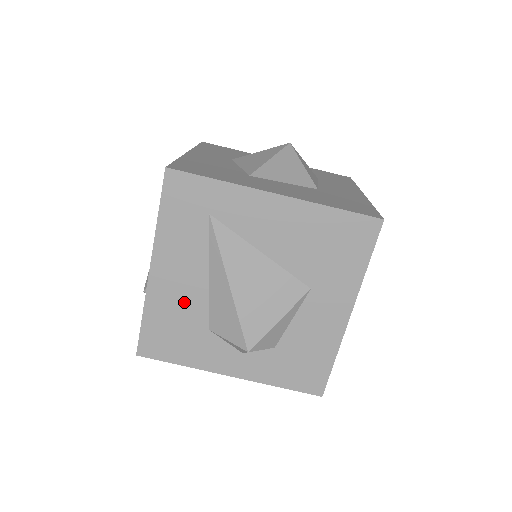
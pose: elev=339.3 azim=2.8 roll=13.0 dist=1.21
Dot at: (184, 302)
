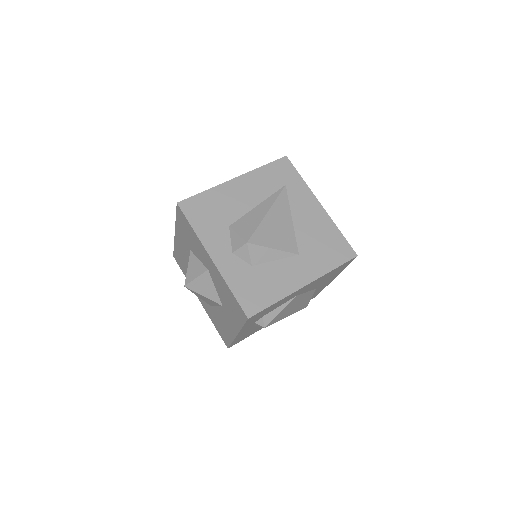
Dot at: (233, 204)
